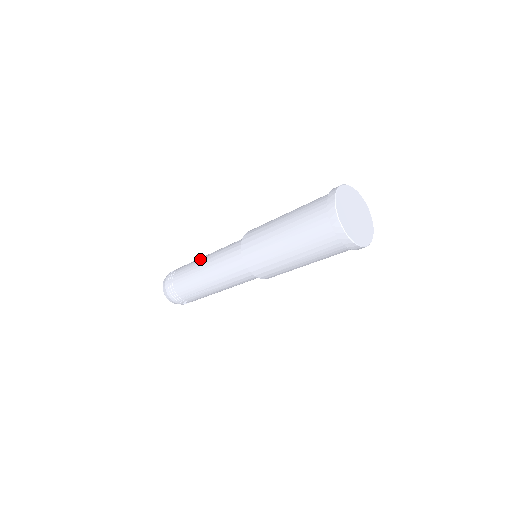
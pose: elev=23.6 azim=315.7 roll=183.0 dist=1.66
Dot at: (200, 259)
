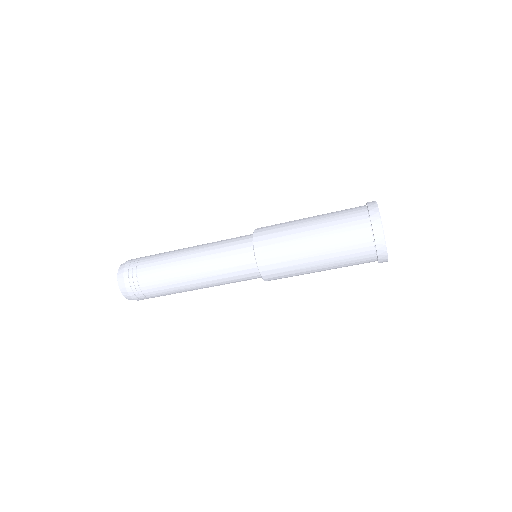
Dot at: occluded
